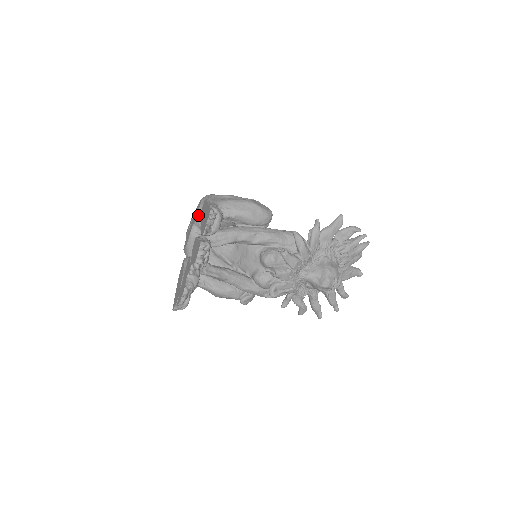
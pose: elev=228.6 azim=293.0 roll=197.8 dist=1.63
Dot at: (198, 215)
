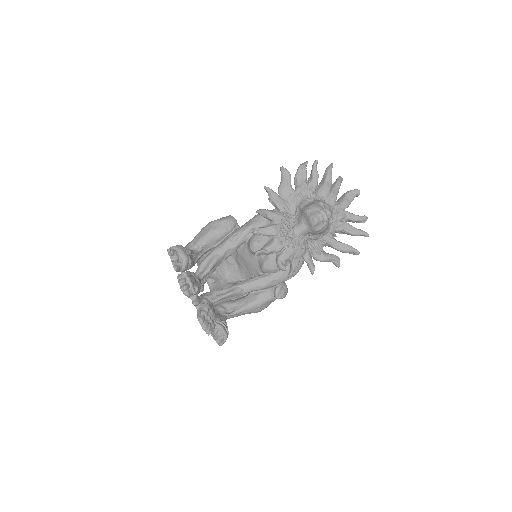
Dot at: occluded
